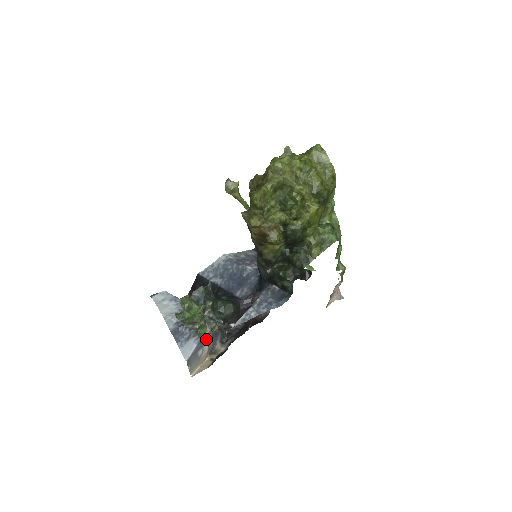
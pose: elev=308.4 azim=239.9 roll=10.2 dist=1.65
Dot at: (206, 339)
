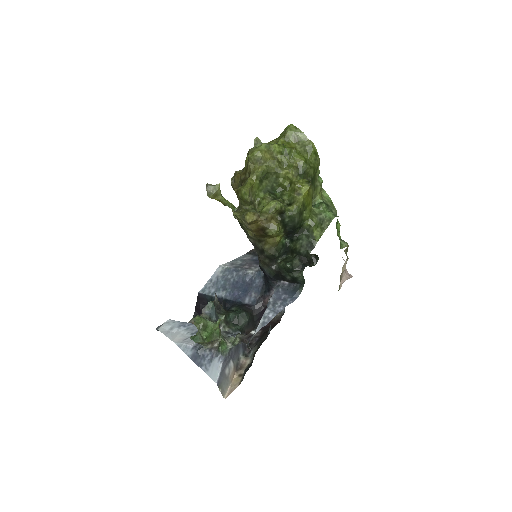
Dot at: (229, 355)
